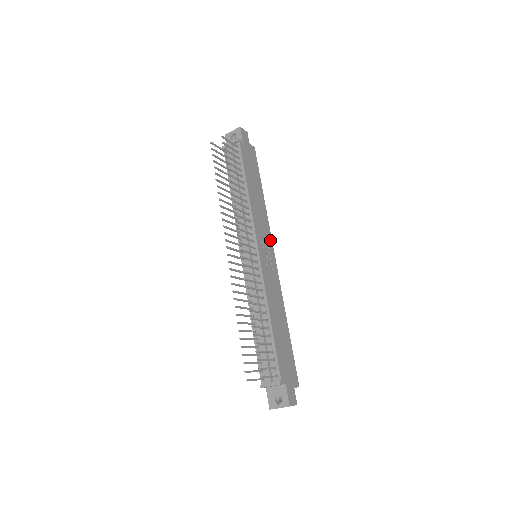
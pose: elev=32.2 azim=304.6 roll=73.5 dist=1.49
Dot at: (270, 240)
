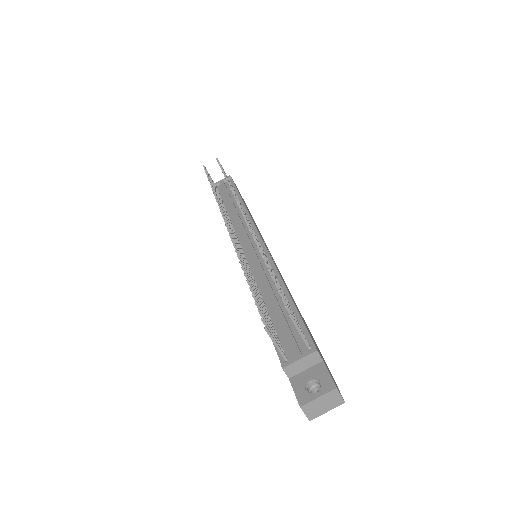
Dot at: (270, 253)
